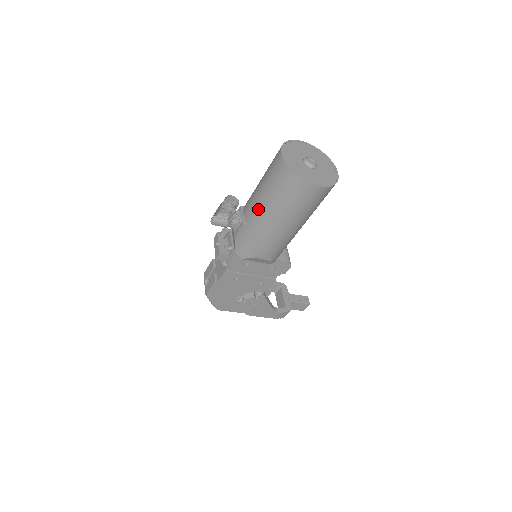
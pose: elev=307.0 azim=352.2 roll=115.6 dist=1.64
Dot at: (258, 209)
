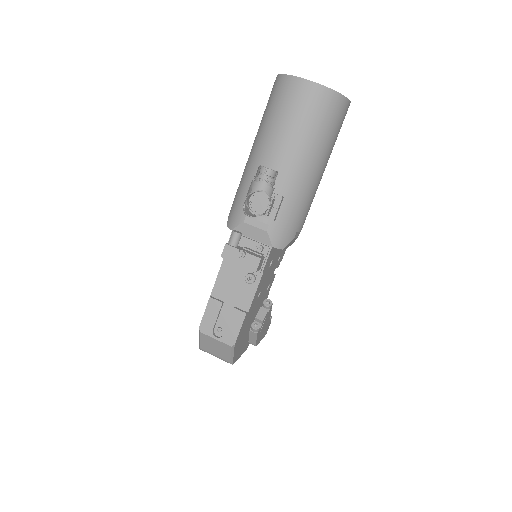
Dot at: (296, 165)
